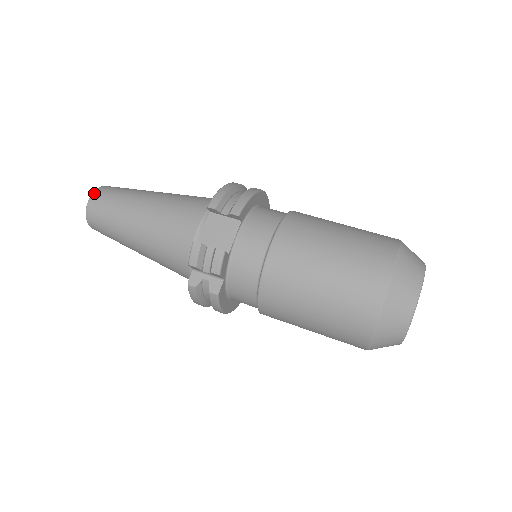
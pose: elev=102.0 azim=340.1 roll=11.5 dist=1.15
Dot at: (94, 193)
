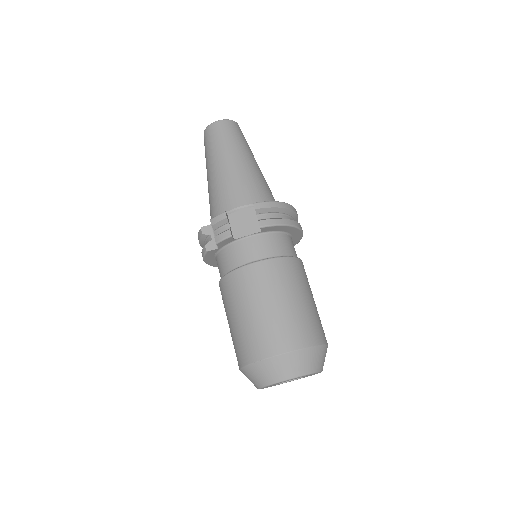
Dot at: (224, 120)
